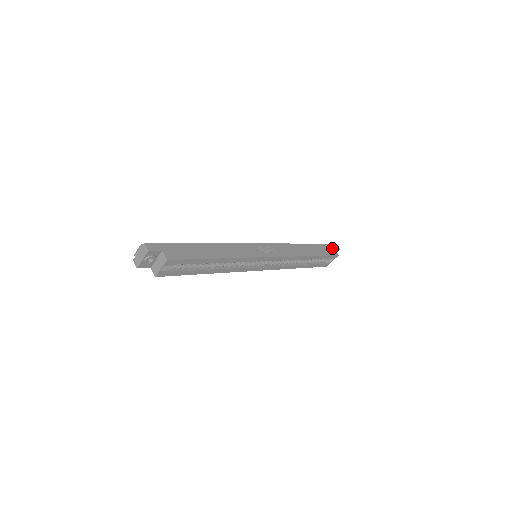
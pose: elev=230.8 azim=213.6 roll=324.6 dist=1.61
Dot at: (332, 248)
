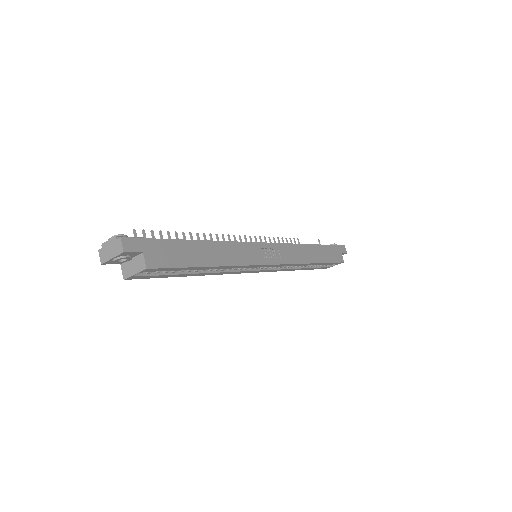
Dot at: (340, 252)
